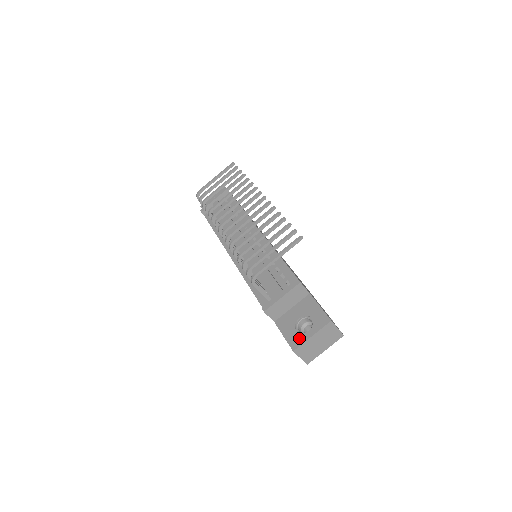
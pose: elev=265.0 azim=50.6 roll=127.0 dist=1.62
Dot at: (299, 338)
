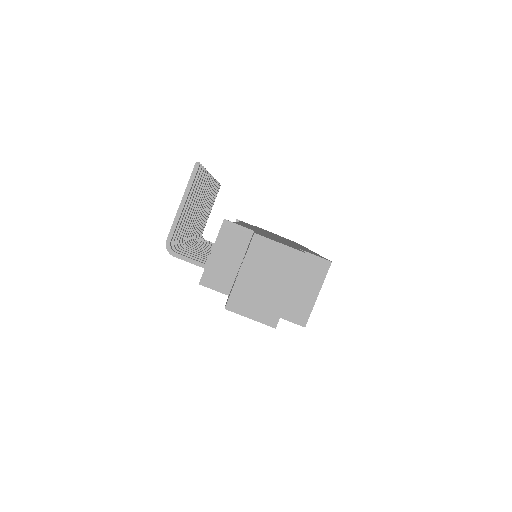
Dot at: (232, 287)
